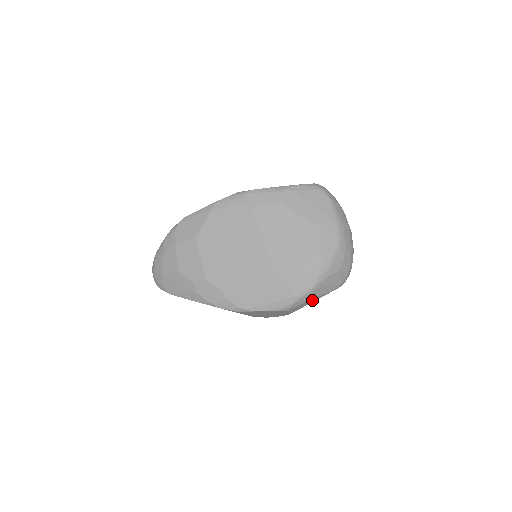
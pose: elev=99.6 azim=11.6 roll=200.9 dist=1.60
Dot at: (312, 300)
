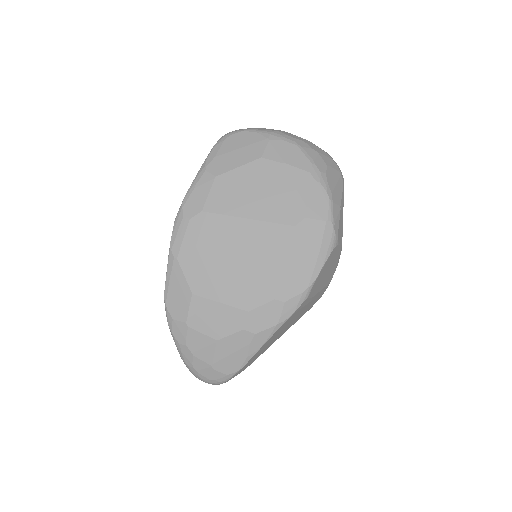
Dot at: (341, 212)
